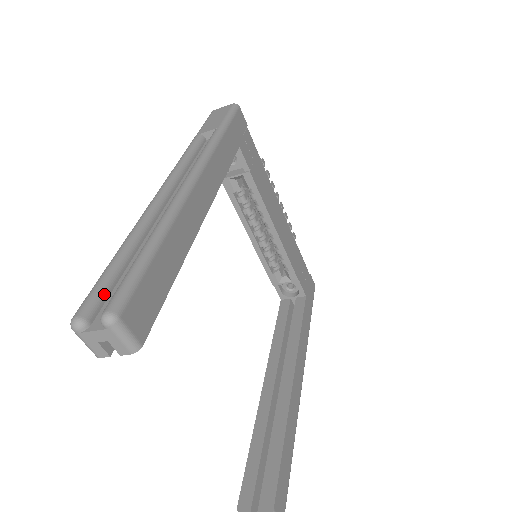
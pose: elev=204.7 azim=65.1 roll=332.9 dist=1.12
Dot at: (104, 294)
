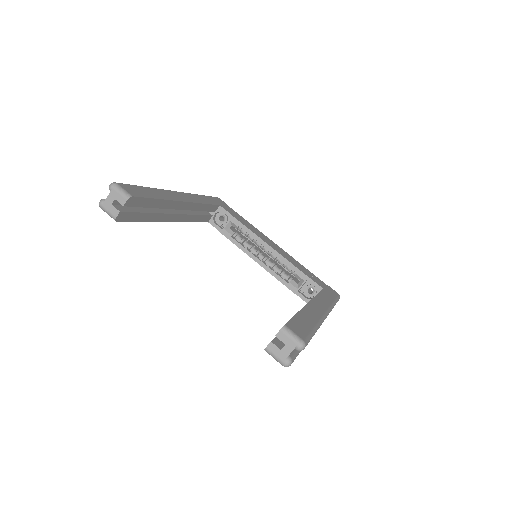
Dot at: occluded
